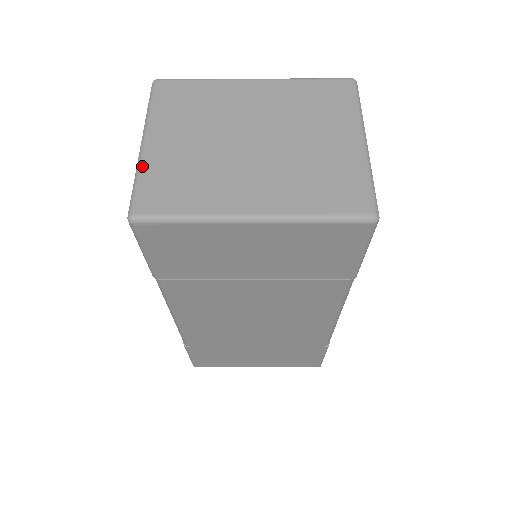
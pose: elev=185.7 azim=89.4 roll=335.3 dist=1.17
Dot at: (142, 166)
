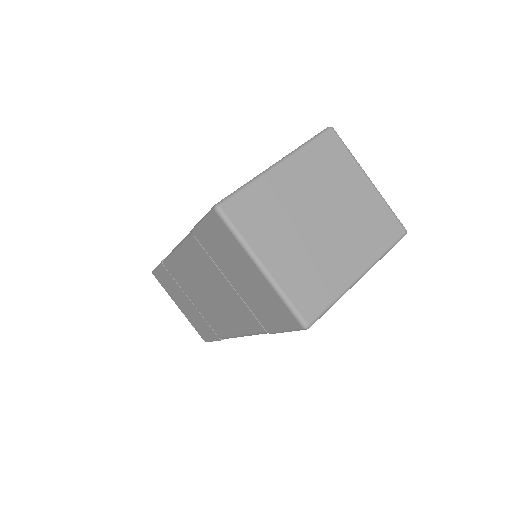
Dot at: (282, 288)
